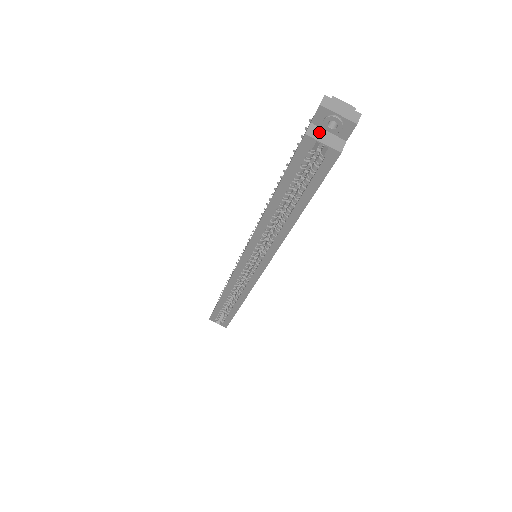
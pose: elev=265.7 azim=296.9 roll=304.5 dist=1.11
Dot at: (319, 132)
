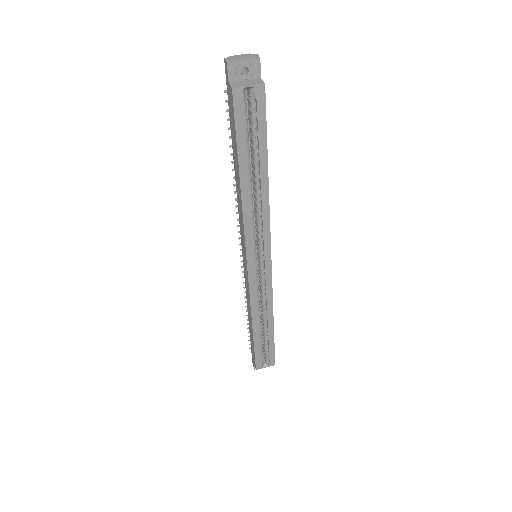
Dot at: (239, 83)
